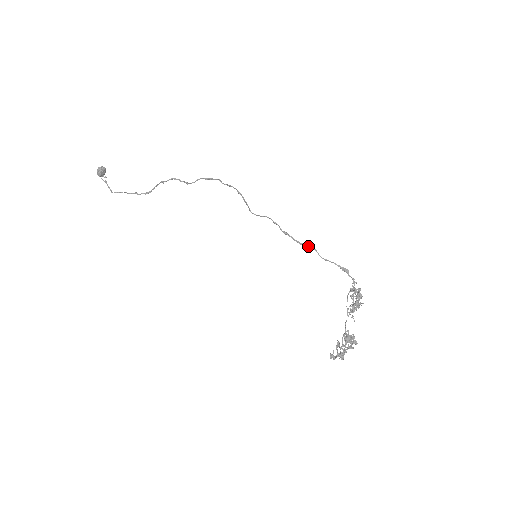
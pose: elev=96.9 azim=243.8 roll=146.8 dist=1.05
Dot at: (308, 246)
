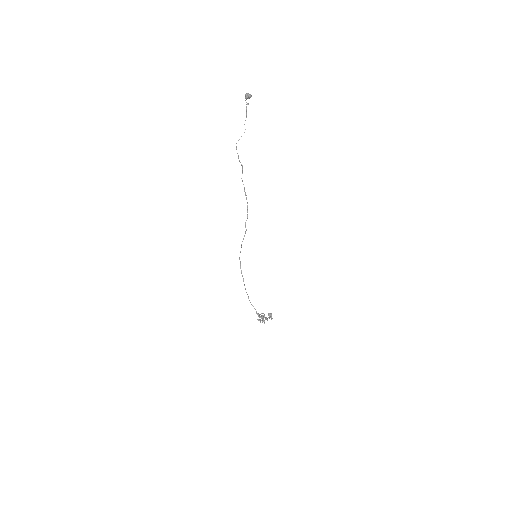
Dot at: occluded
